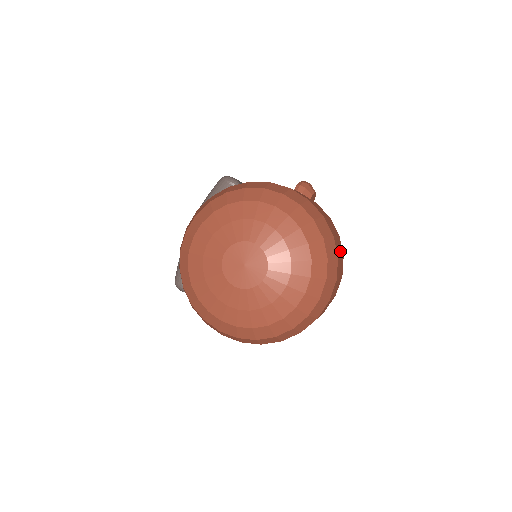
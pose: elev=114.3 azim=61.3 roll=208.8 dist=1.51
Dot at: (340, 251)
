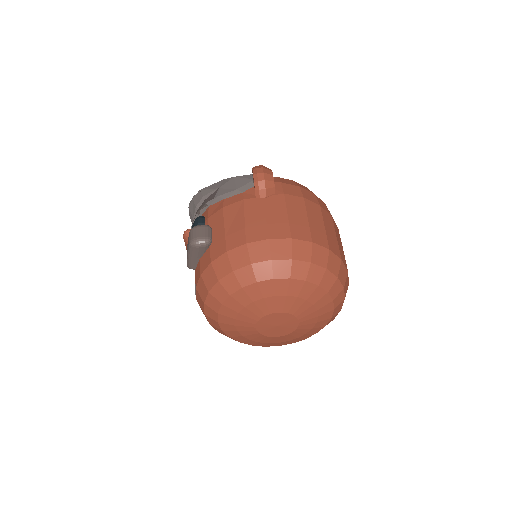
Dot at: (332, 231)
